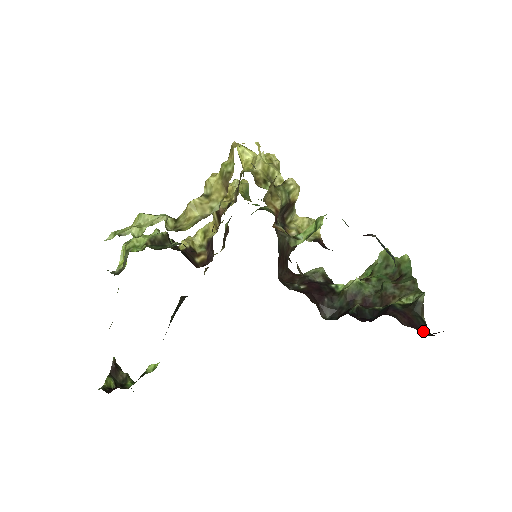
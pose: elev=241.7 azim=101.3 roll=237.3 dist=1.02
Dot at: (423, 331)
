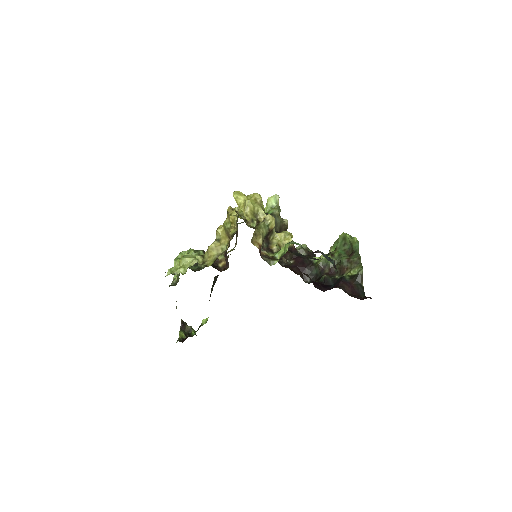
Dot at: (360, 295)
